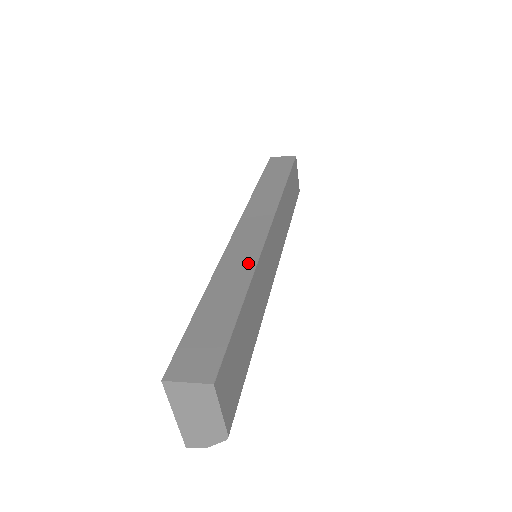
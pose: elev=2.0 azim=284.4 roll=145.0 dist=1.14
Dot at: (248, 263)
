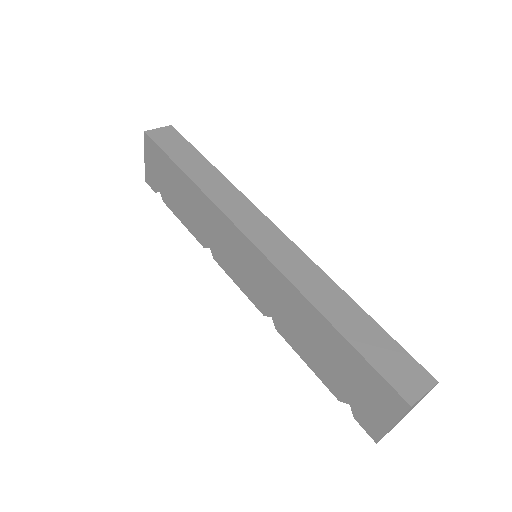
Dot at: (314, 271)
